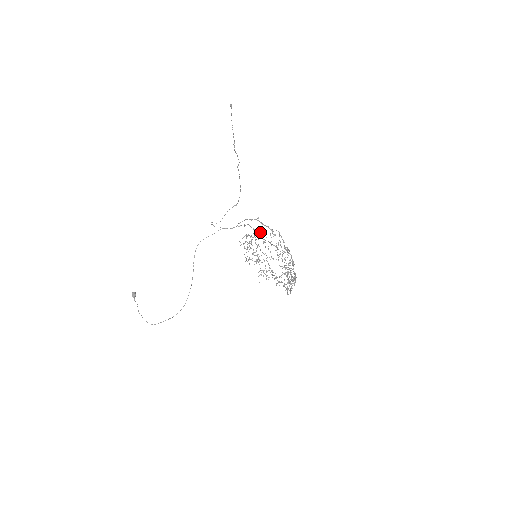
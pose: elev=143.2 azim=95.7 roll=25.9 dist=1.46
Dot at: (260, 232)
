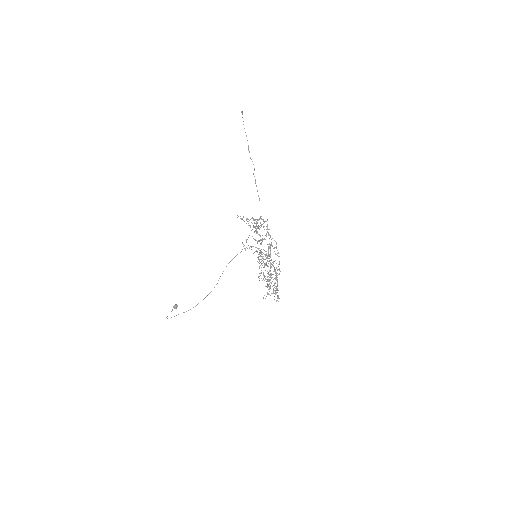
Dot at: (253, 218)
